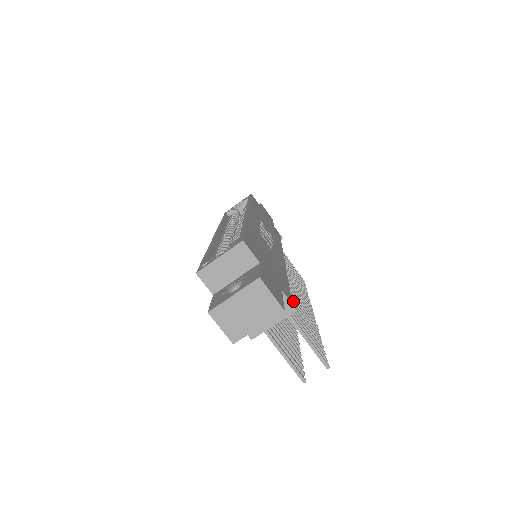
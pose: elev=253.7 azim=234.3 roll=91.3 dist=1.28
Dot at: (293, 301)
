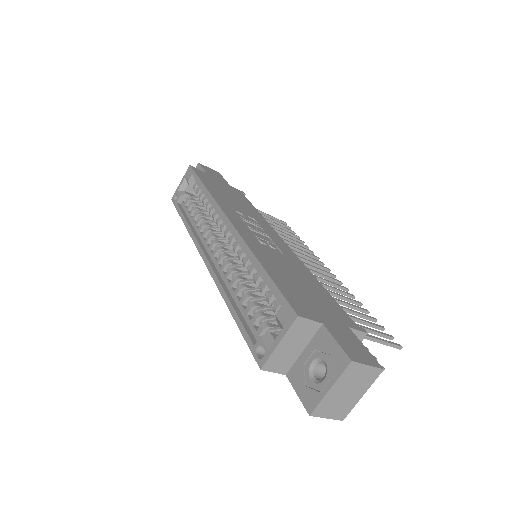
Dot at: occluded
